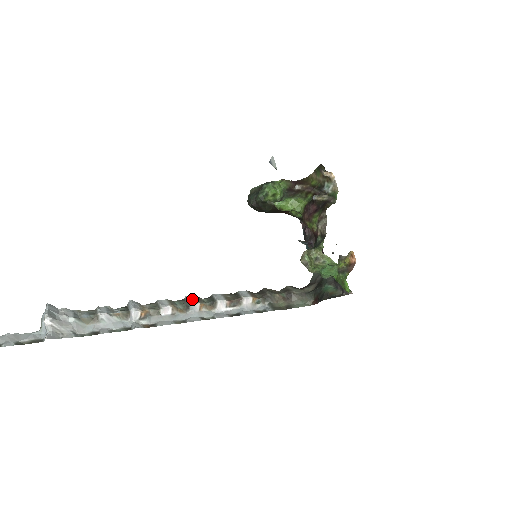
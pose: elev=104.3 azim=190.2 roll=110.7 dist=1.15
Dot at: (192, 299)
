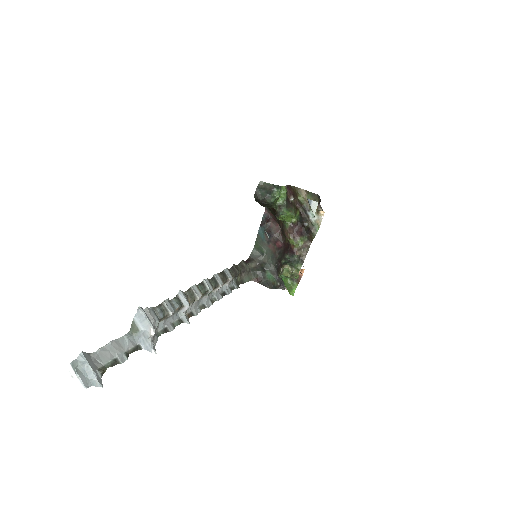
Dot at: (208, 284)
